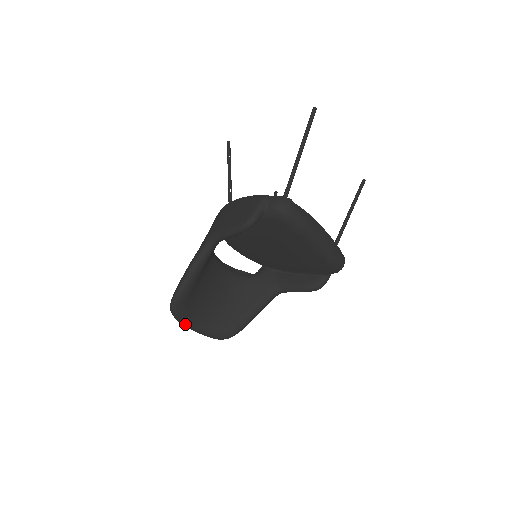
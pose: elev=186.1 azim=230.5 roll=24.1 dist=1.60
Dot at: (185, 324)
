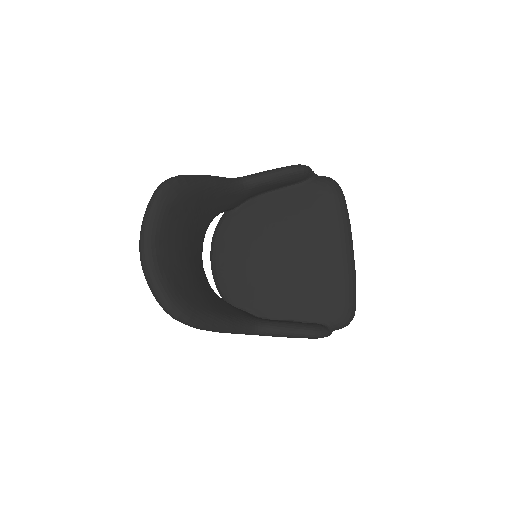
Dot at: (149, 233)
